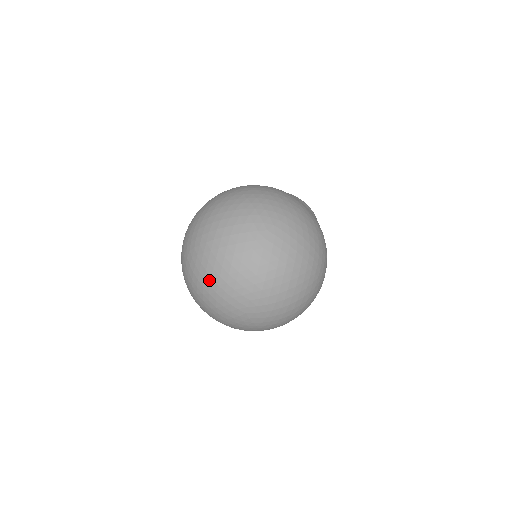
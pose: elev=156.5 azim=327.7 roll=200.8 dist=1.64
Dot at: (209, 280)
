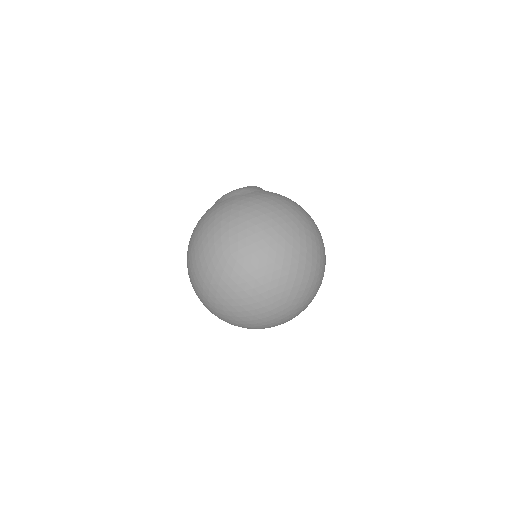
Dot at: (246, 319)
